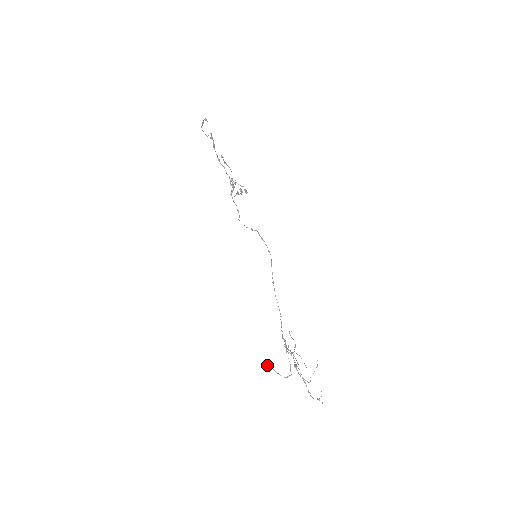
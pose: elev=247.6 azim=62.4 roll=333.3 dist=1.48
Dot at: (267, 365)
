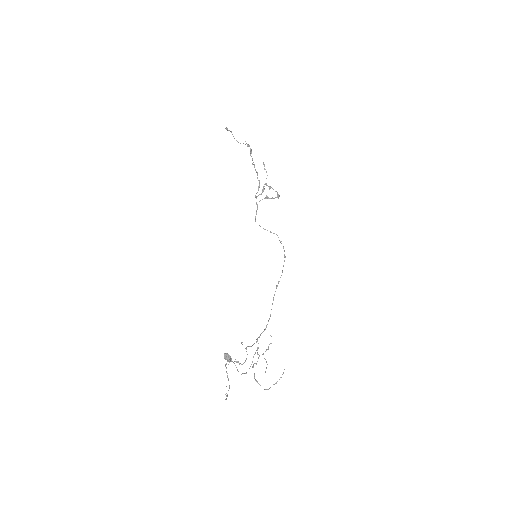
Dot at: (225, 356)
